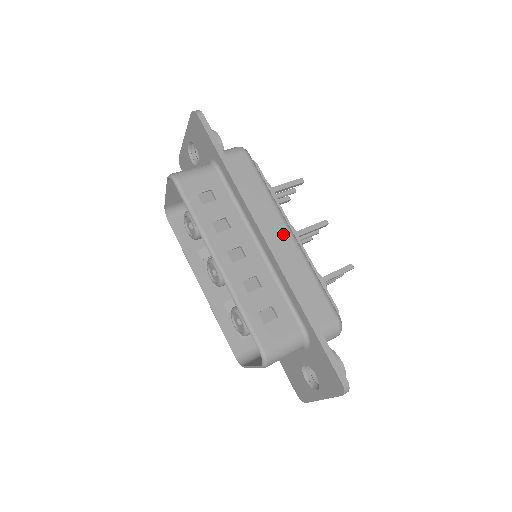
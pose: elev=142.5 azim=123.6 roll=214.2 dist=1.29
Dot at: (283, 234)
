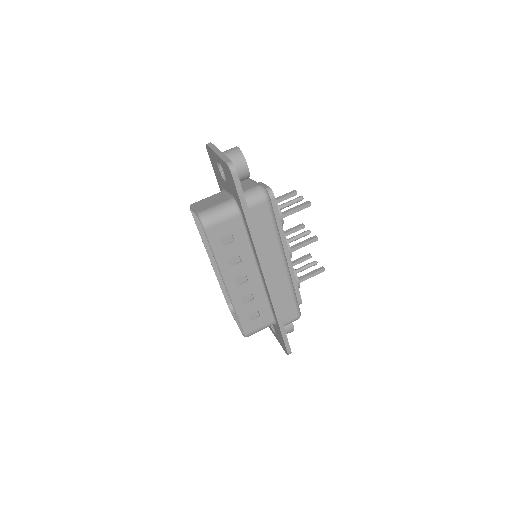
Dot at: (279, 266)
